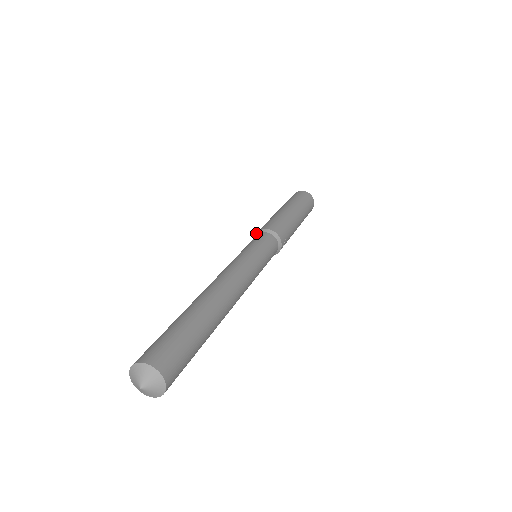
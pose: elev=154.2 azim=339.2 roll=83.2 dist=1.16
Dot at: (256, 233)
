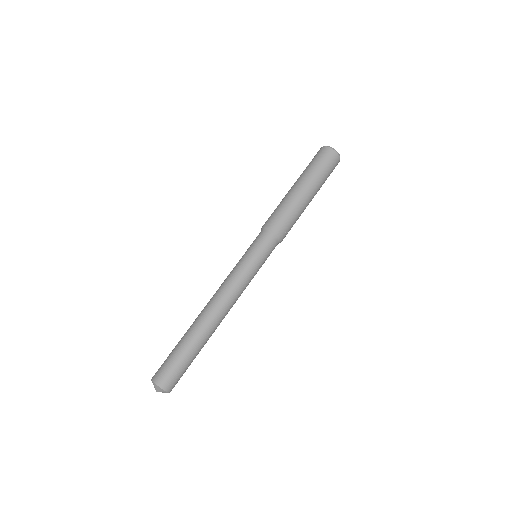
Dot at: (261, 228)
